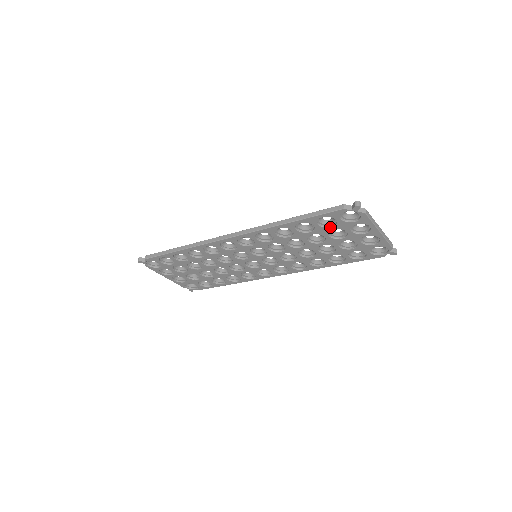
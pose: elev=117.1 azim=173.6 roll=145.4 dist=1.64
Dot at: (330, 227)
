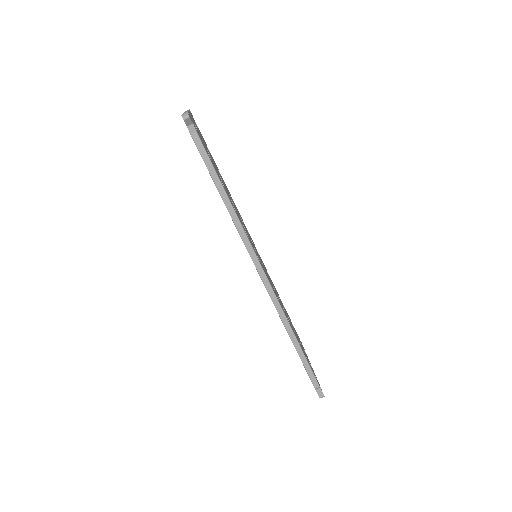
Dot at: occluded
